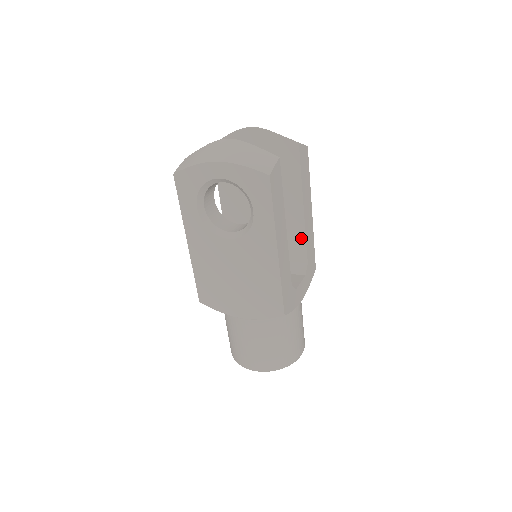
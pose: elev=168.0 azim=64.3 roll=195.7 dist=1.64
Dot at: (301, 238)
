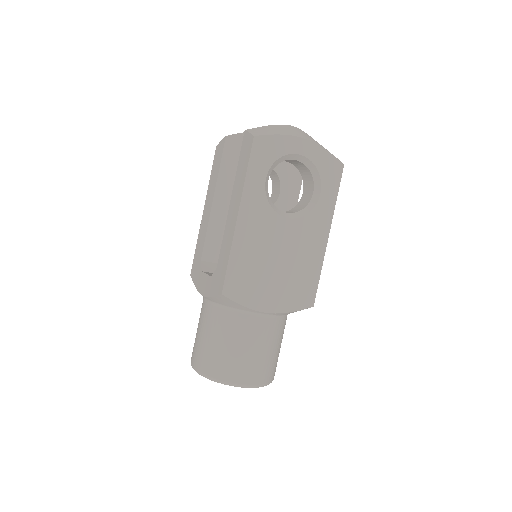
Dot at: occluded
